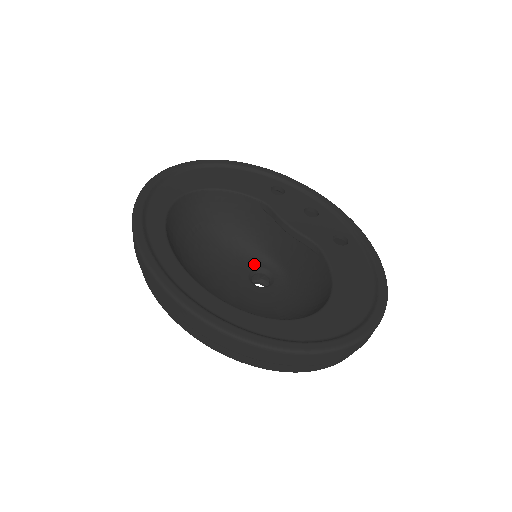
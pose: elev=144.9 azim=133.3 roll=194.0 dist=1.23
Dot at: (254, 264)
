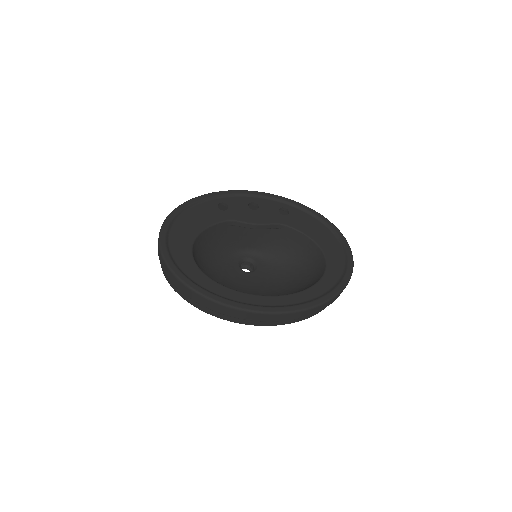
Dot at: (235, 261)
